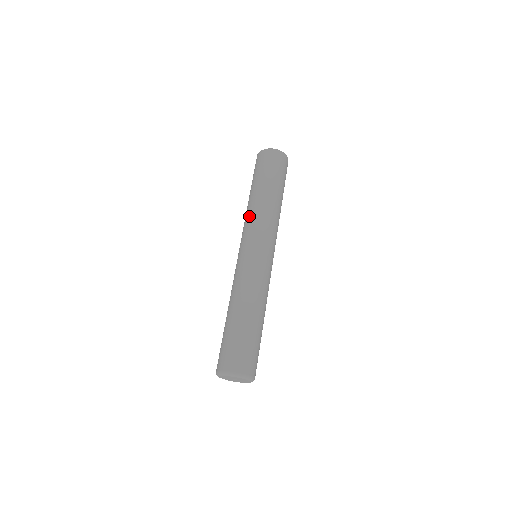
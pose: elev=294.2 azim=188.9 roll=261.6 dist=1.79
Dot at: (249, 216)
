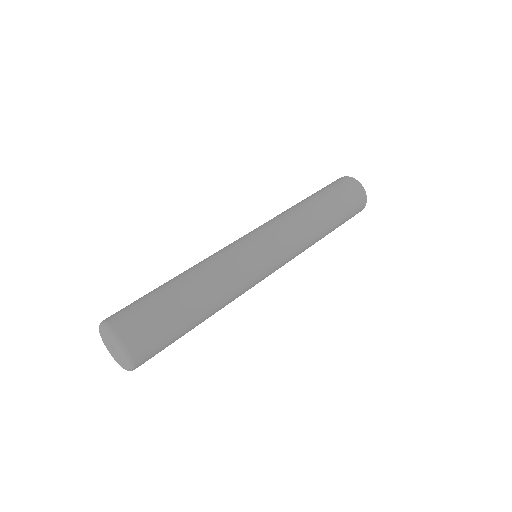
Dot at: (280, 214)
